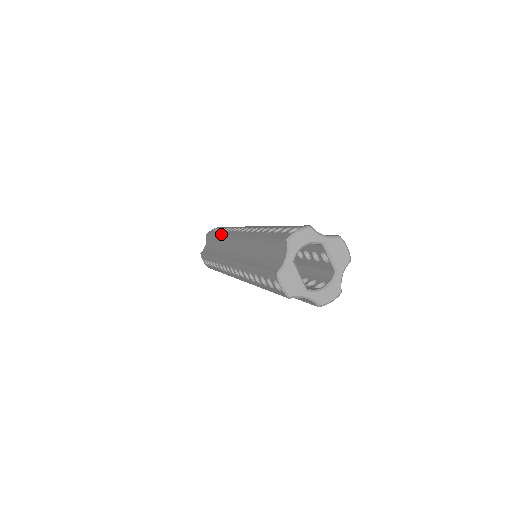
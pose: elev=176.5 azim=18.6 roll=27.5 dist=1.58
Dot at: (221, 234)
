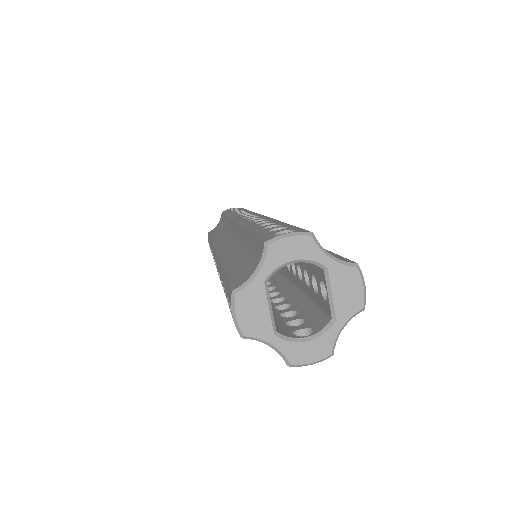
Dot at: (229, 215)
